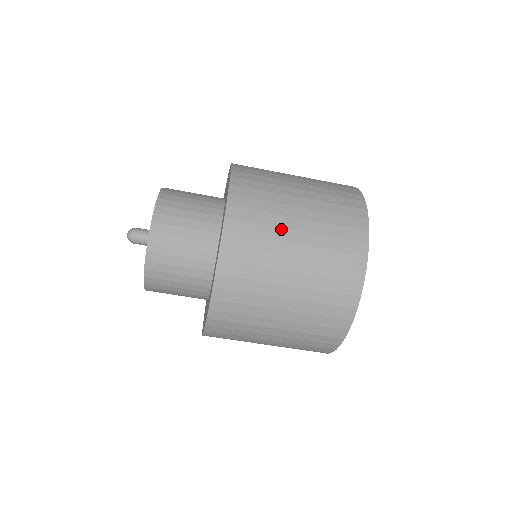
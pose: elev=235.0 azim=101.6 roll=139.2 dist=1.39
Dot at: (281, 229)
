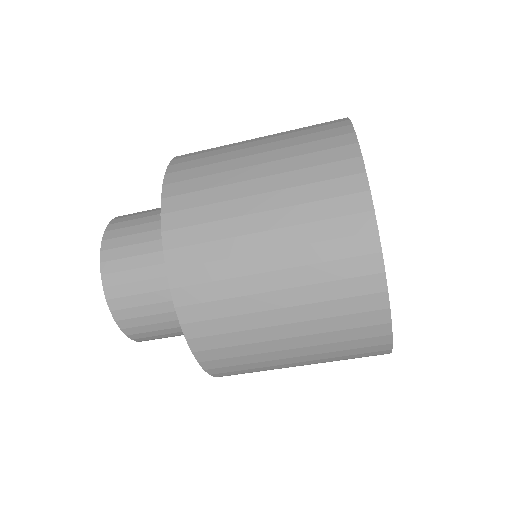
Dot at: (240, 238)
